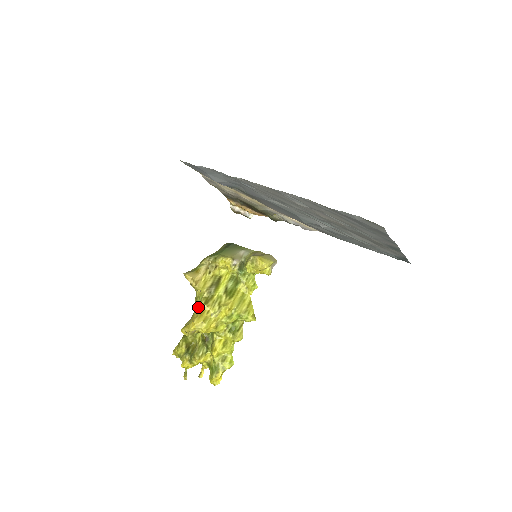
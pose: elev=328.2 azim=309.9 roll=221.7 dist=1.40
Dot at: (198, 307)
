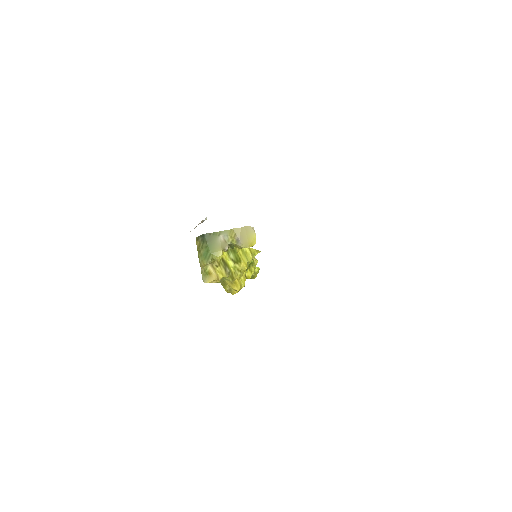
Dot at: (227, 281)
